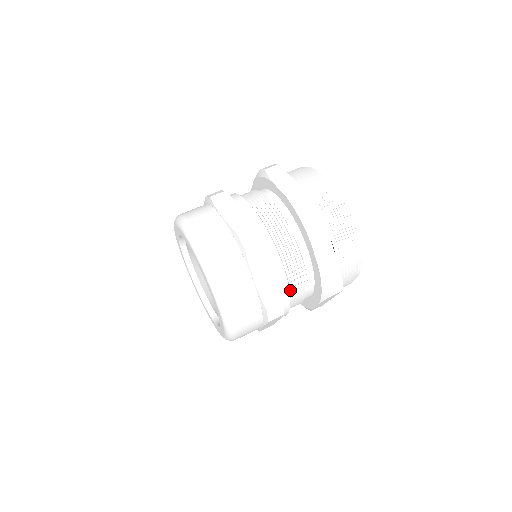
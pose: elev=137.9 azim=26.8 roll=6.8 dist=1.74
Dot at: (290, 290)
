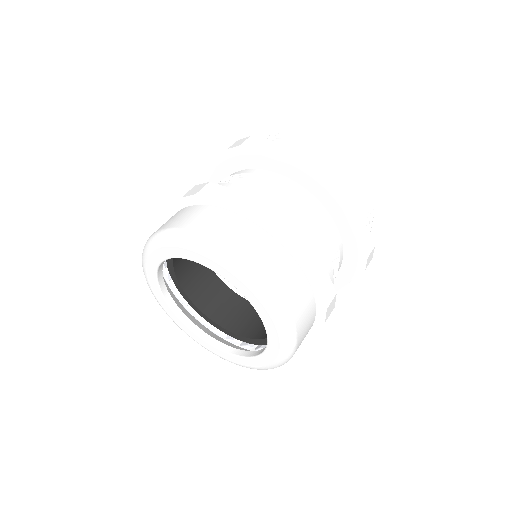
Dot at: occluded
